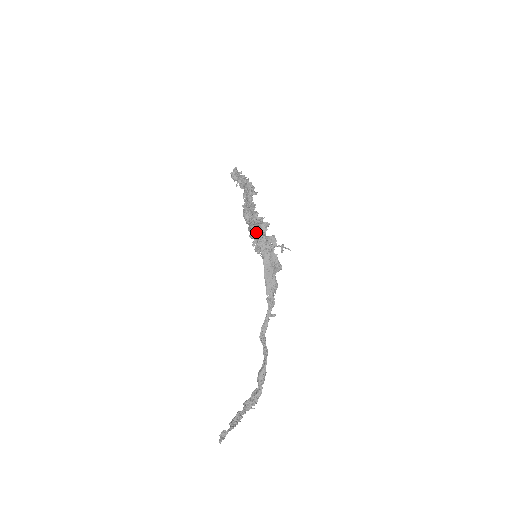
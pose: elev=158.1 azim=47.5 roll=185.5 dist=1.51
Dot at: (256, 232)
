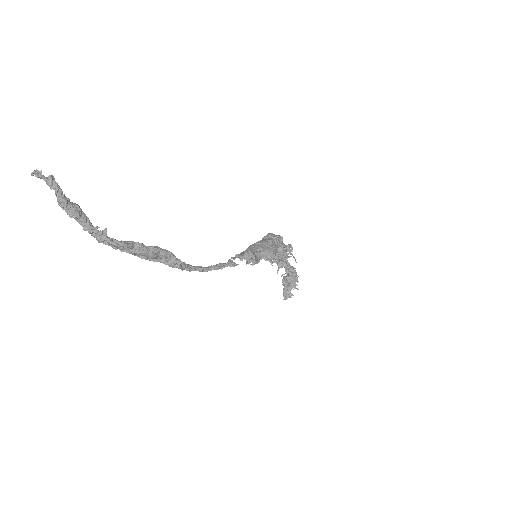
Dot at: occluded
